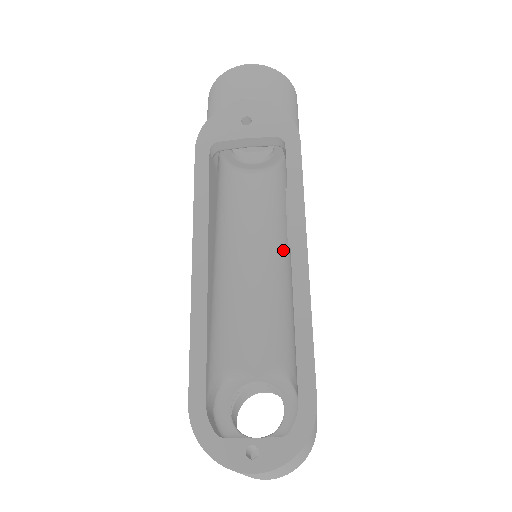
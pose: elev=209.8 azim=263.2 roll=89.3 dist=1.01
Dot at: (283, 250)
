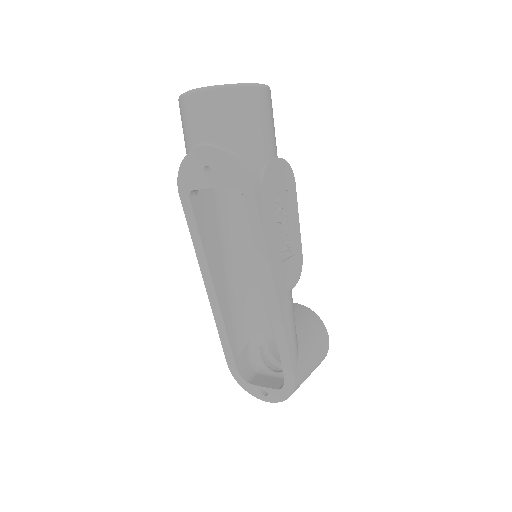
Dot at: occluded
